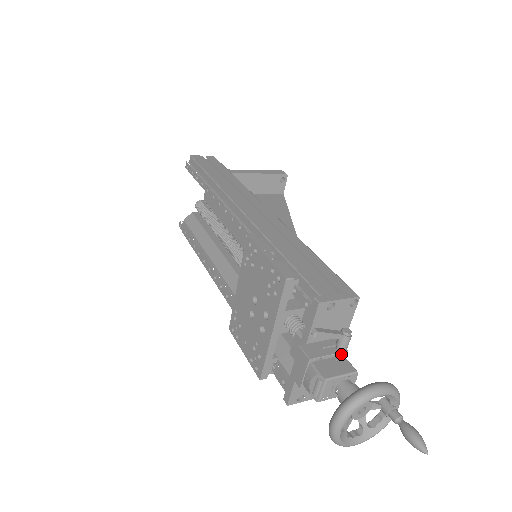
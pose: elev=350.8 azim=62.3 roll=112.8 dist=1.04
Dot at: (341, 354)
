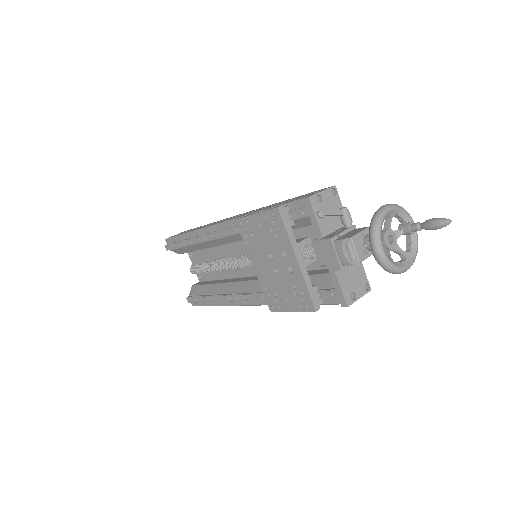
Dot at: (352, 229)
